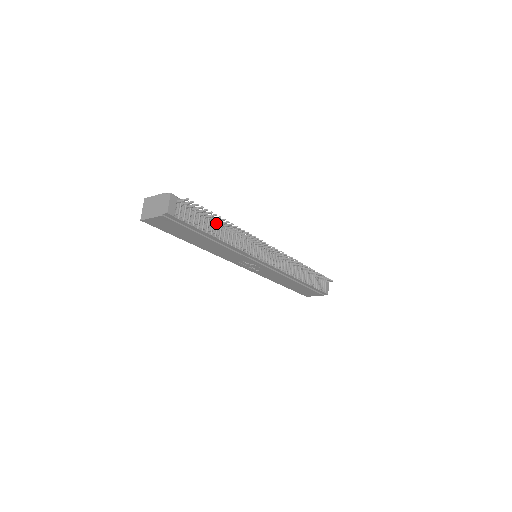
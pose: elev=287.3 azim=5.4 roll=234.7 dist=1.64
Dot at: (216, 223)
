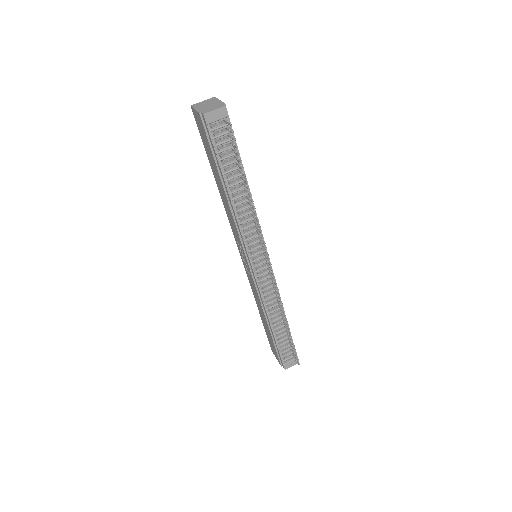
Dot at: (242, 180)
